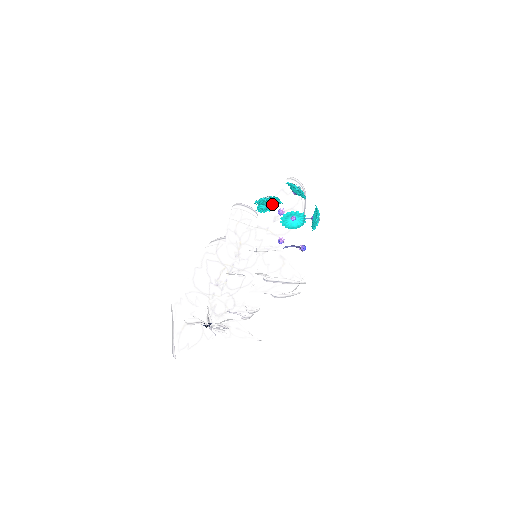
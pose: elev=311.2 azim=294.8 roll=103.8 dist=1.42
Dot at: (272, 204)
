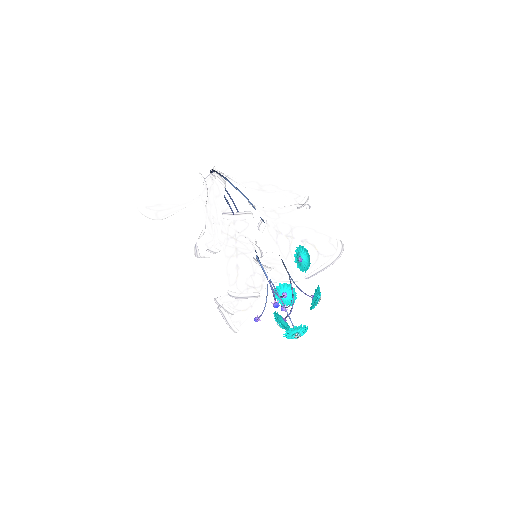
Dot at: (316, 233)
